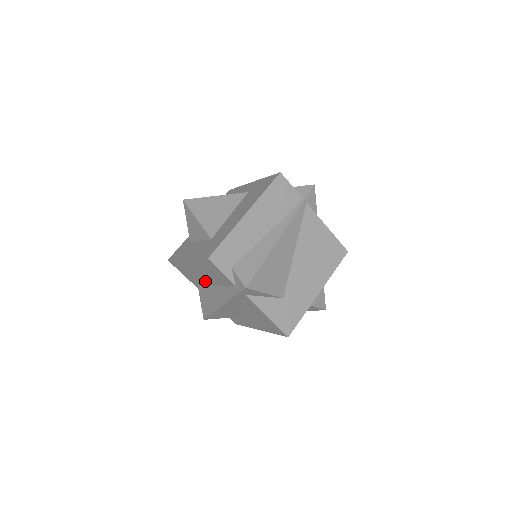
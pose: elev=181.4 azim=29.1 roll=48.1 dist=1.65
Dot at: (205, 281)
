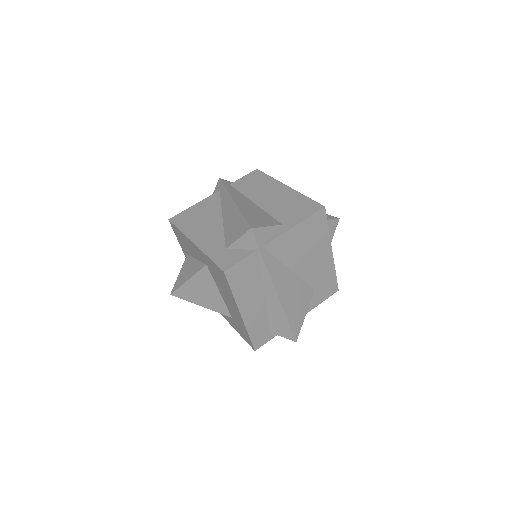
Dot at: occluded
